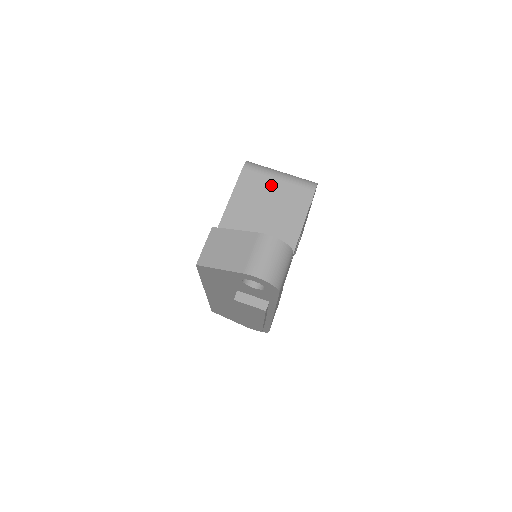
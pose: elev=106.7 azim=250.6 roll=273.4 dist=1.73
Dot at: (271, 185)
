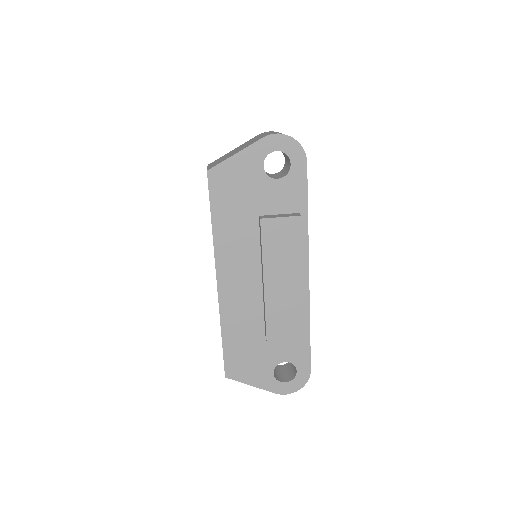
Dot at: occluded
